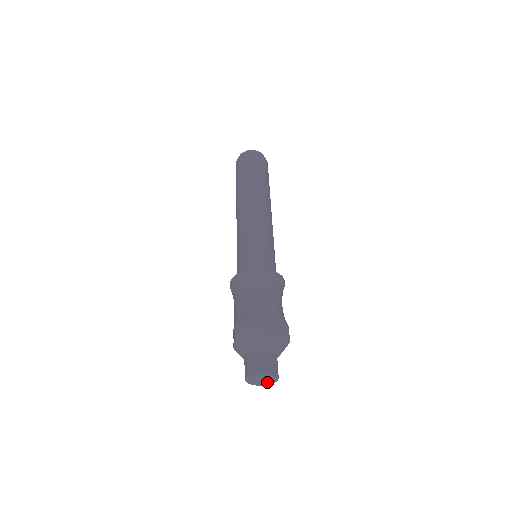
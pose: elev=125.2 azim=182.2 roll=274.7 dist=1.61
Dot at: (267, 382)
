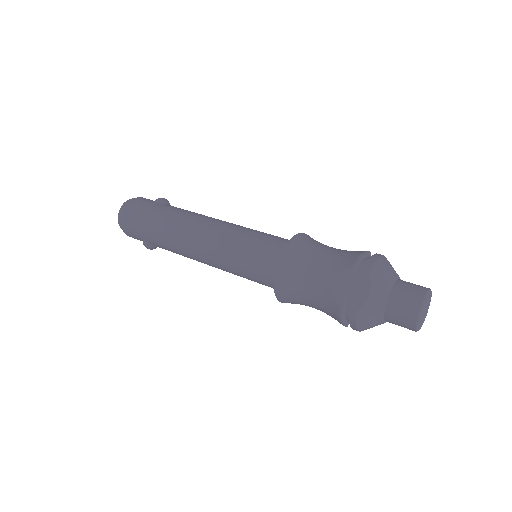
Dot at: (423, 318)
